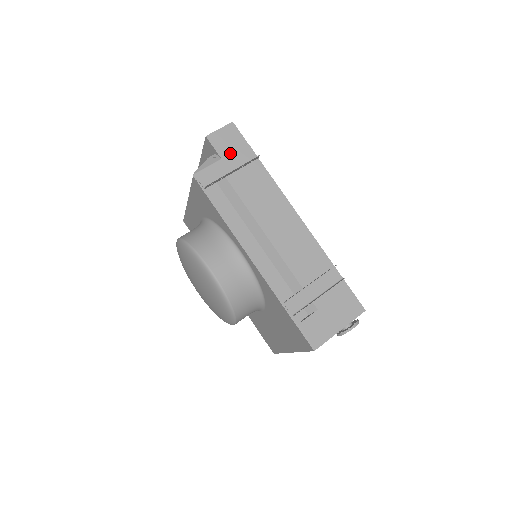
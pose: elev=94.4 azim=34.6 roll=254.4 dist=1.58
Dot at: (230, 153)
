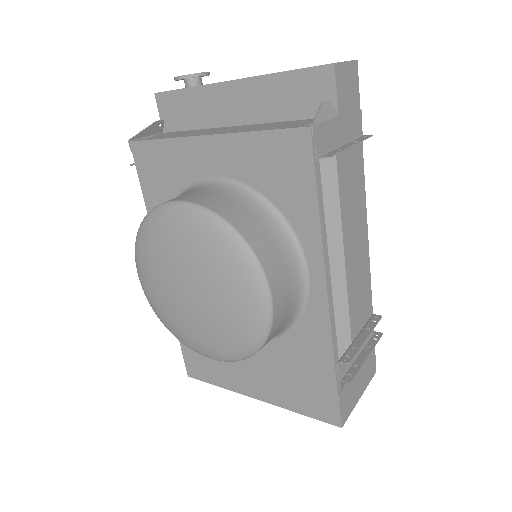
Dot at: (346, 111)
